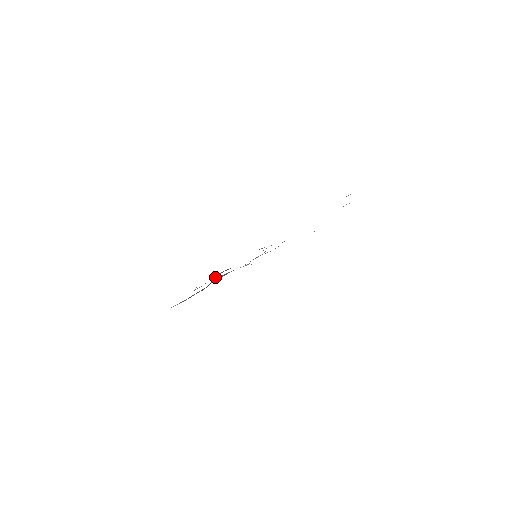
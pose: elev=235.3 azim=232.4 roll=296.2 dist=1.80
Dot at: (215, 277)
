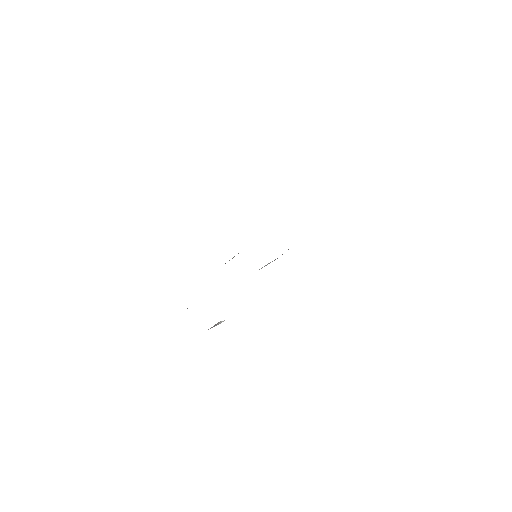
Dot at: occluded
